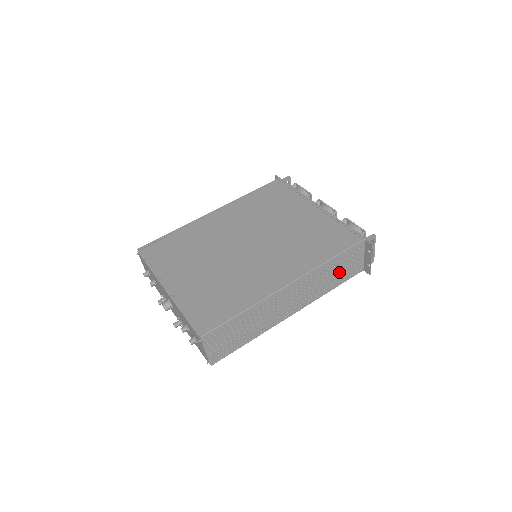
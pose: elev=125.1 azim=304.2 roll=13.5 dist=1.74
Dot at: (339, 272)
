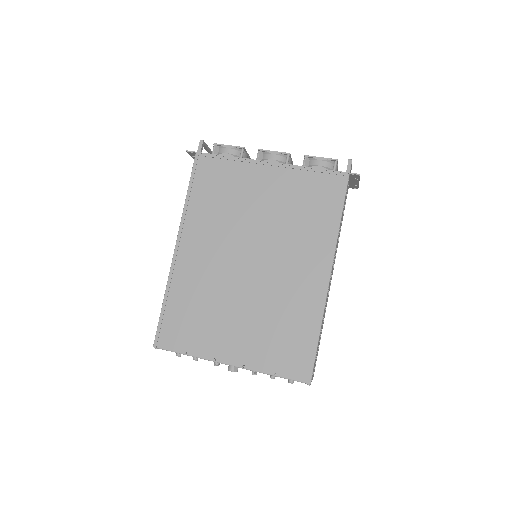
Dot at: (342, 216)
